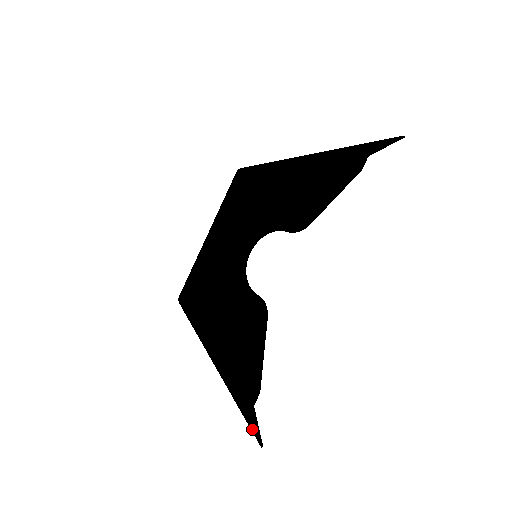
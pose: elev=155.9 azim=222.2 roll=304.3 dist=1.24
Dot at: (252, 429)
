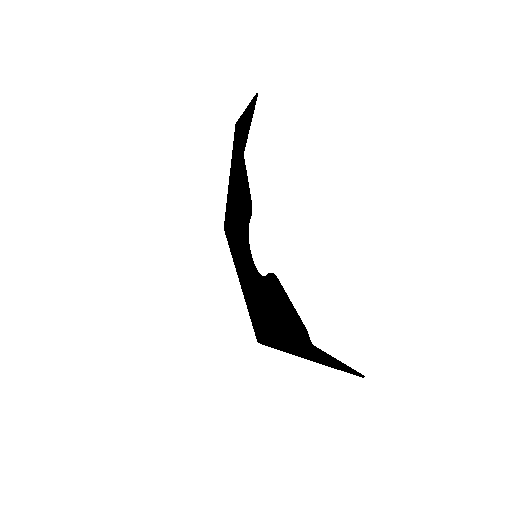
Dot at: (346, 371)
